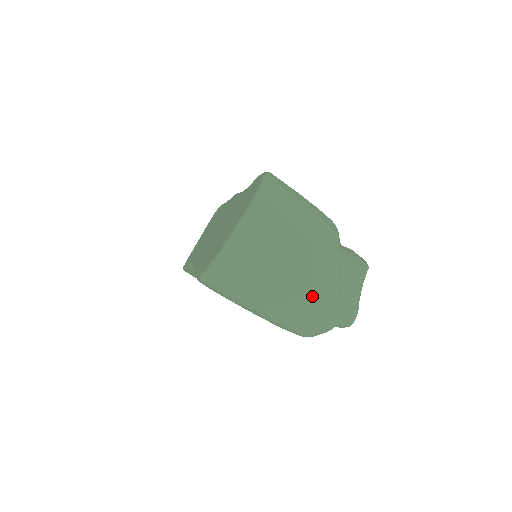
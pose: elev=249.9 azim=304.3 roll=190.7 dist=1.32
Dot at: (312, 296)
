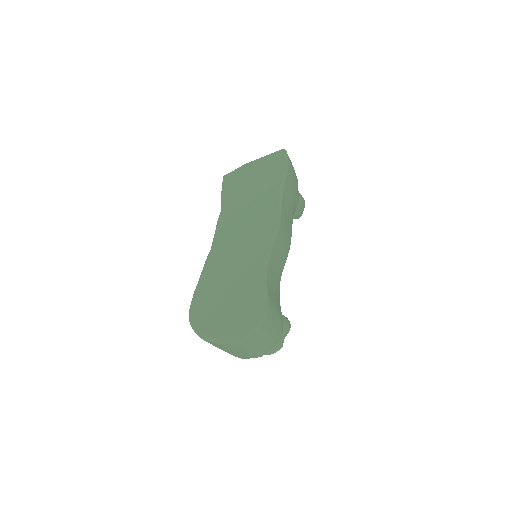
Dot at: (234, 355)
